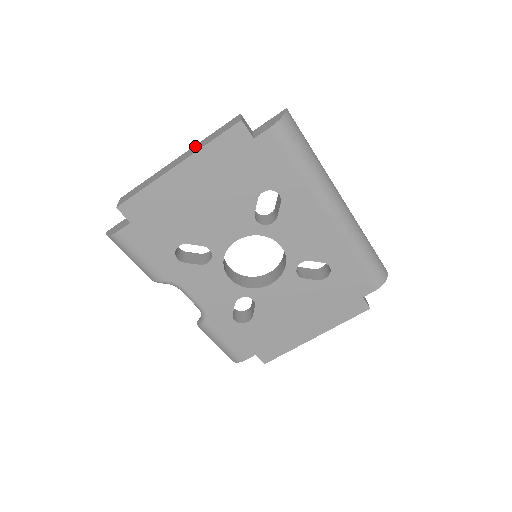
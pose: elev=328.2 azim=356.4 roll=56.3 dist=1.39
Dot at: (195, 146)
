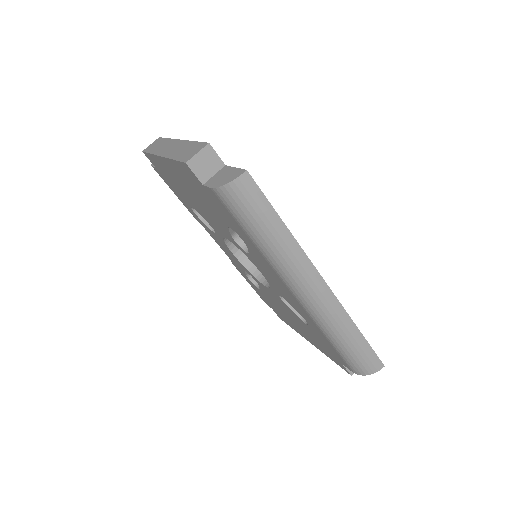
Dot at: (183, 143)
